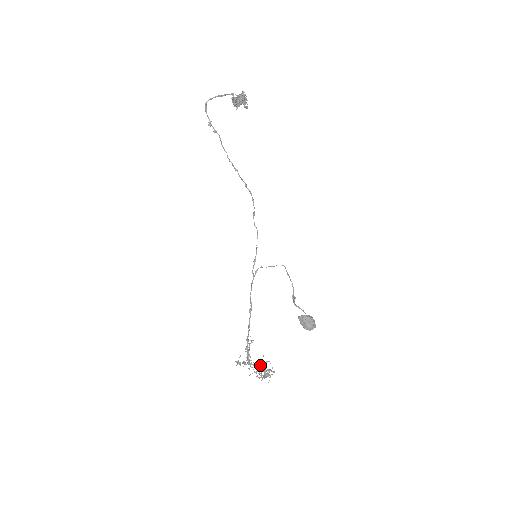
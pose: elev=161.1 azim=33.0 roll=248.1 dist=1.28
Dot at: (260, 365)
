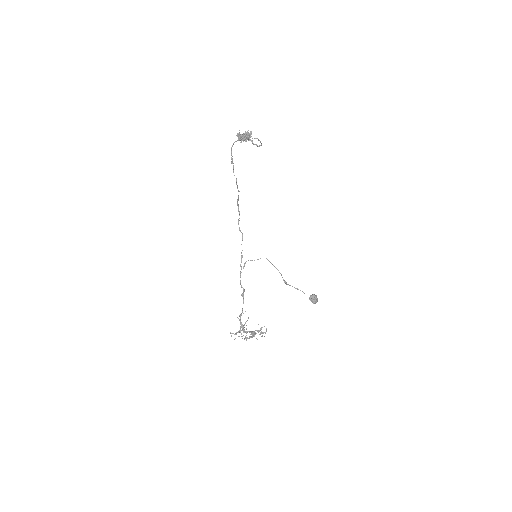
Dot at: (258, 331)
